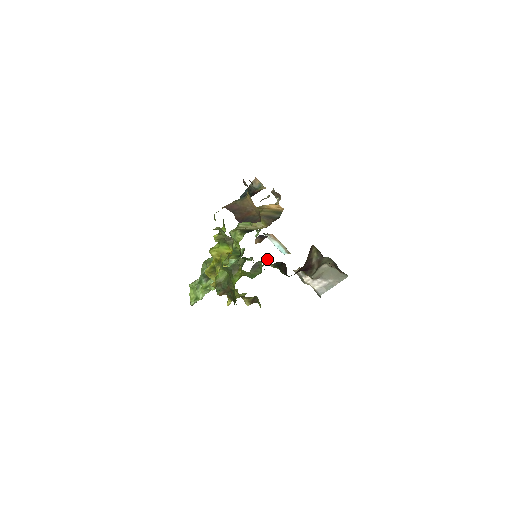
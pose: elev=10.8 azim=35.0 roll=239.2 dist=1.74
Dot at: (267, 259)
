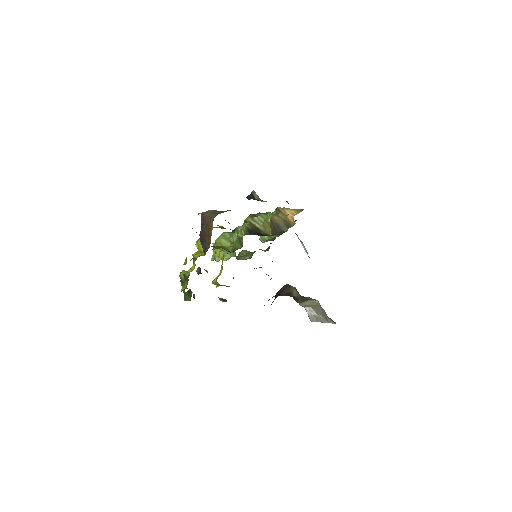
Dot at: (194, 294)
